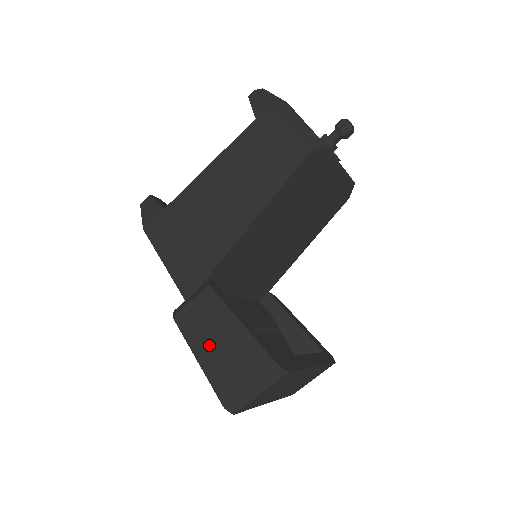
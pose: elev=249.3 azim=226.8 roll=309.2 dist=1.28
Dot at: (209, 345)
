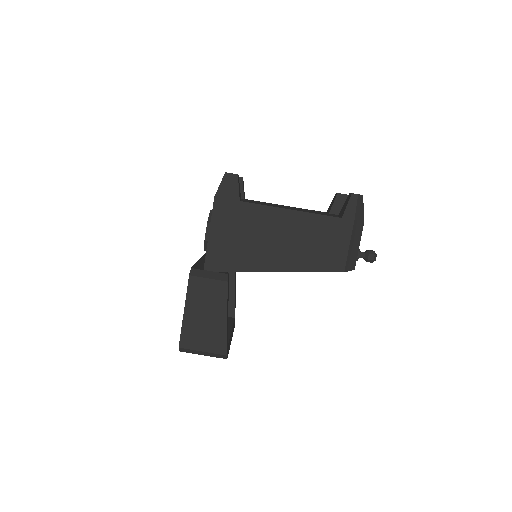
Dot at: (198, 311)
